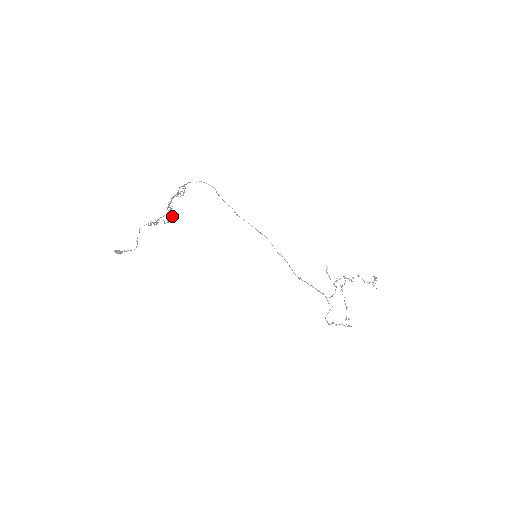
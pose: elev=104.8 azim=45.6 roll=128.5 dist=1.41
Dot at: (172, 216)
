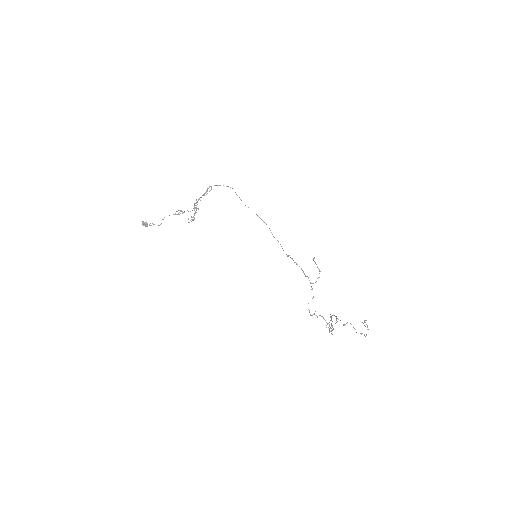
Dot at: occluded
